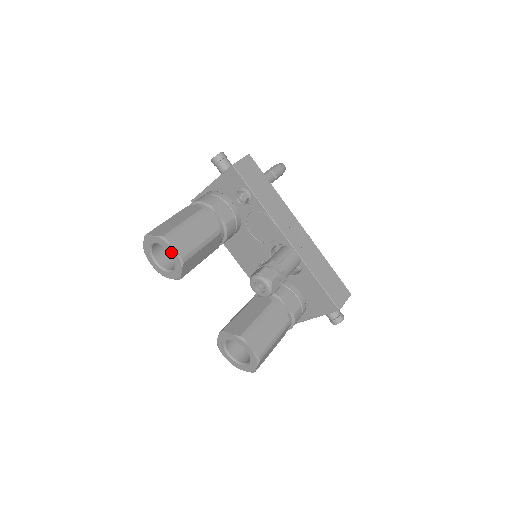
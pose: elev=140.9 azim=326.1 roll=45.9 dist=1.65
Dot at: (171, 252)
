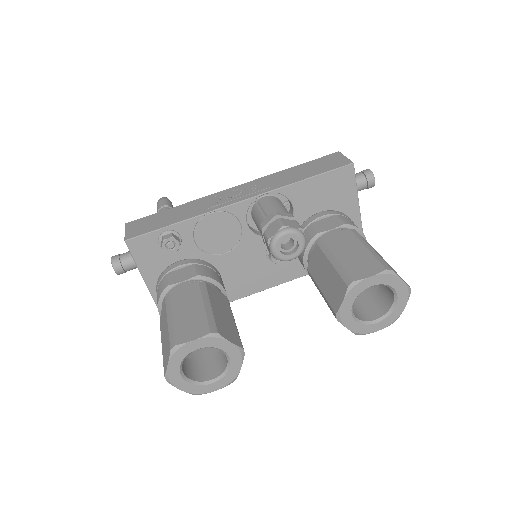
Dot at: (197, 346)
